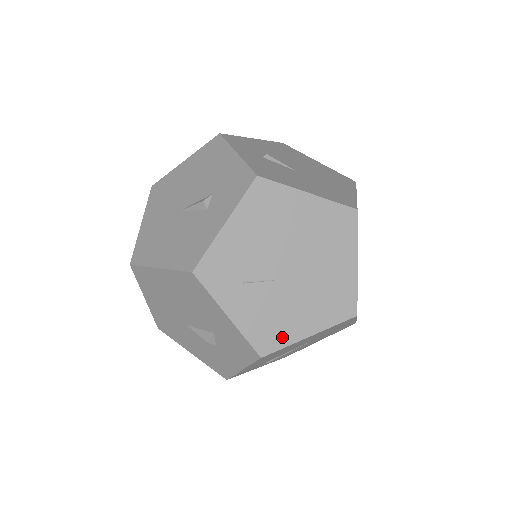
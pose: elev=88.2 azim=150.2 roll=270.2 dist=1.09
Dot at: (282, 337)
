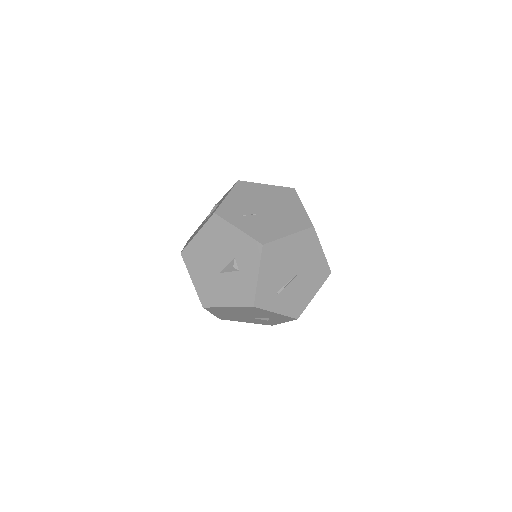
Dot at: (272, 236)
